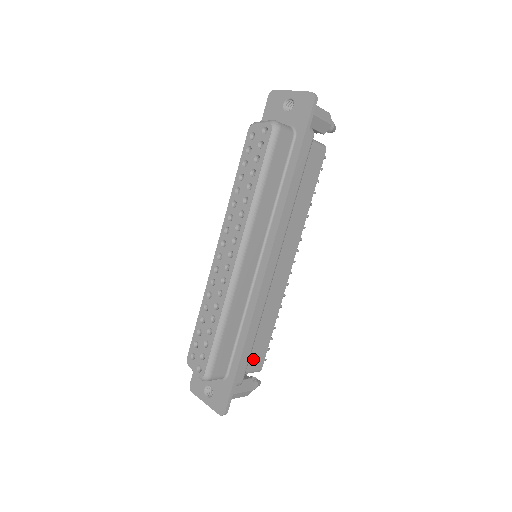
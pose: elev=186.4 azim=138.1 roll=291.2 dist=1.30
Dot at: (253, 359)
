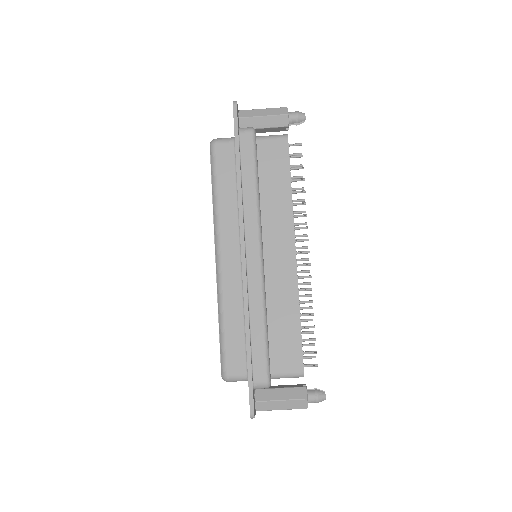
Dot at: (284, 359)
